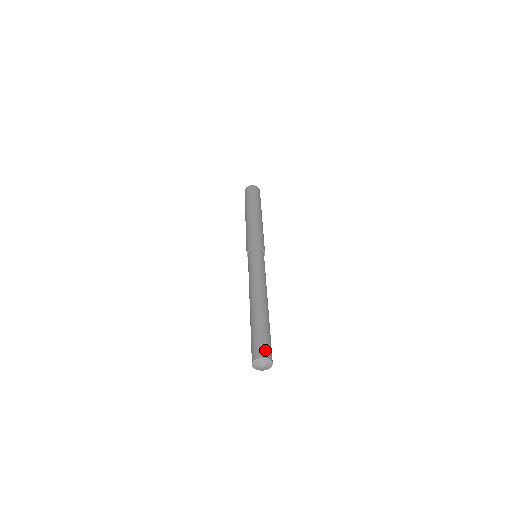
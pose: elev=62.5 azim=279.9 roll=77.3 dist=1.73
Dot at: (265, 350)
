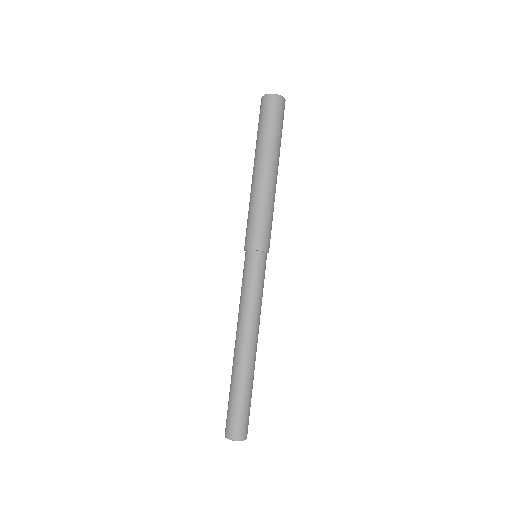
Dot at: (243, 430)
